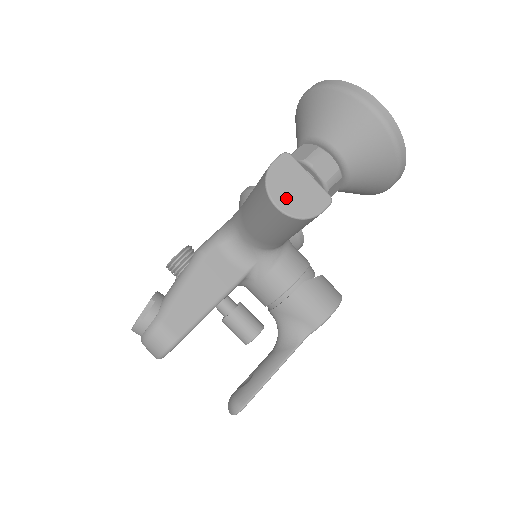
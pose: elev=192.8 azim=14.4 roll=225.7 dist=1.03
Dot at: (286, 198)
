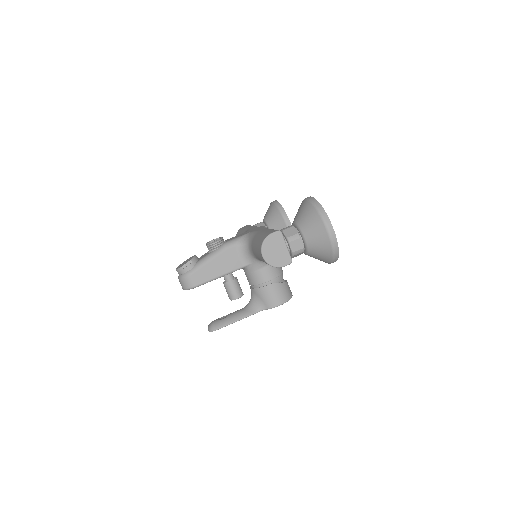
Dot at: (269, 254)
